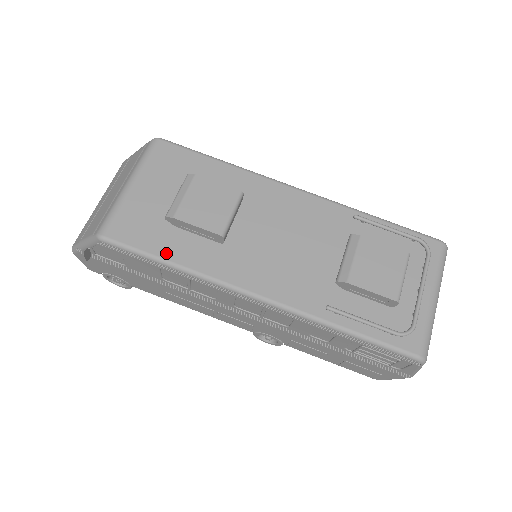
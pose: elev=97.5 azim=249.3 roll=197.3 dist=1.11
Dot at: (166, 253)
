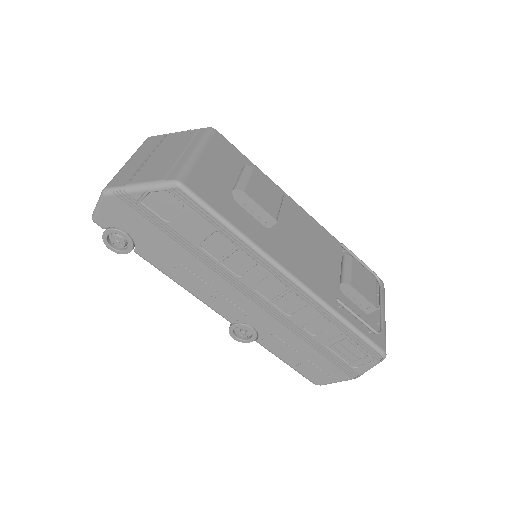
Dot at: (231, 218)
